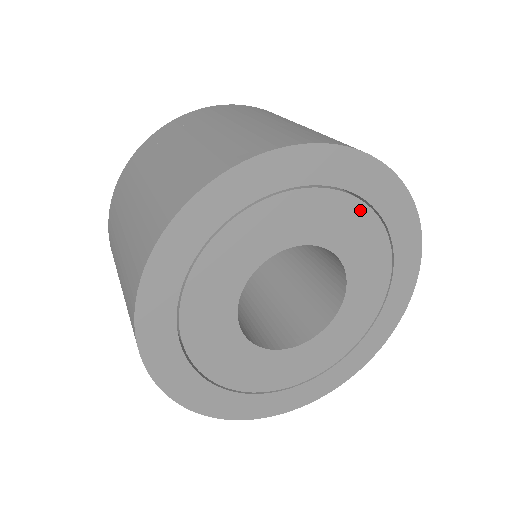
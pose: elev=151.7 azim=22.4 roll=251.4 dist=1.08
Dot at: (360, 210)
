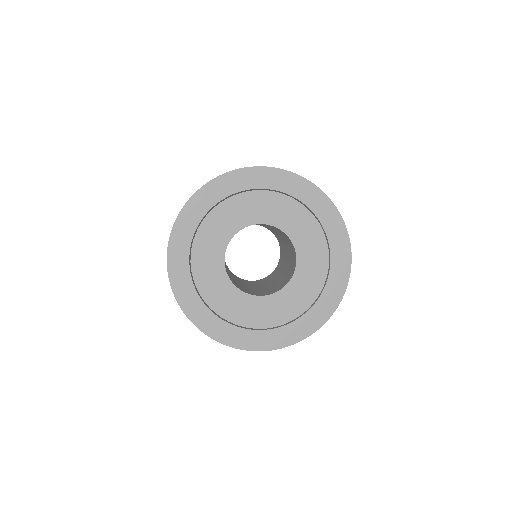
Dot at: (311, 220)
